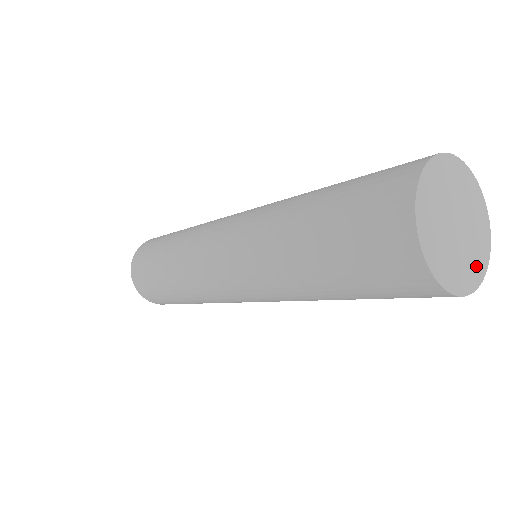
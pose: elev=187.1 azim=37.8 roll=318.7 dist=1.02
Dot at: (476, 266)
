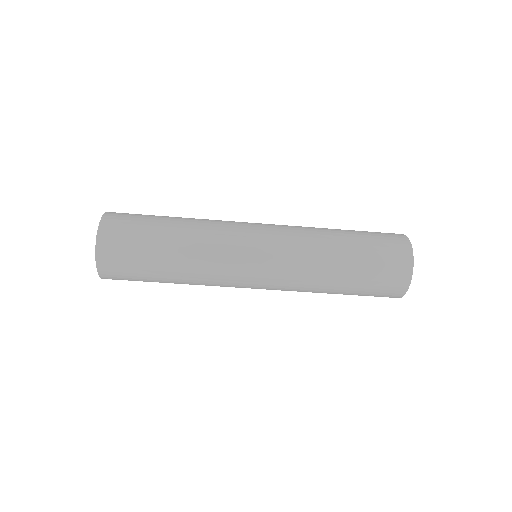
Dot at: occluded
